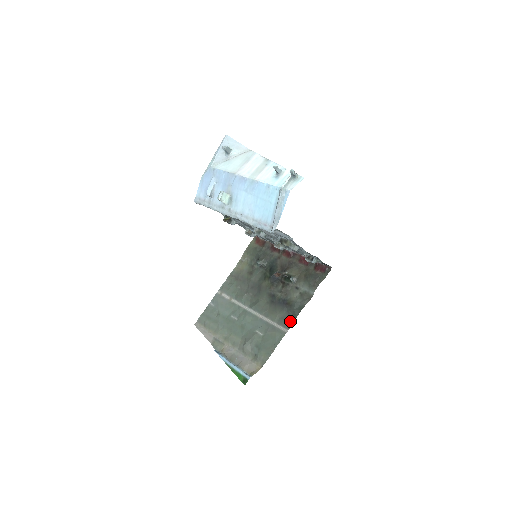
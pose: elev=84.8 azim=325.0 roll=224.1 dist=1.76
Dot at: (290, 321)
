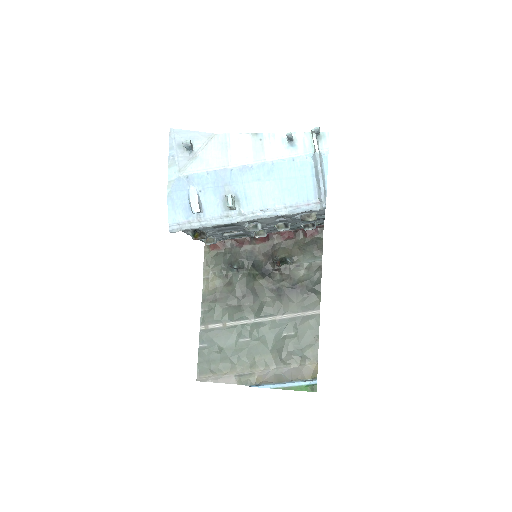
Dot at: (315, 301)
